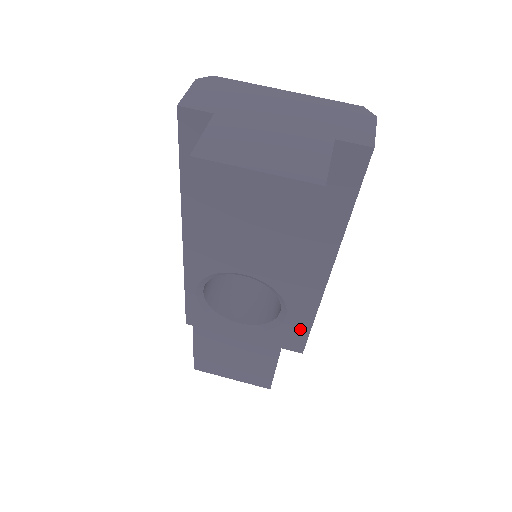
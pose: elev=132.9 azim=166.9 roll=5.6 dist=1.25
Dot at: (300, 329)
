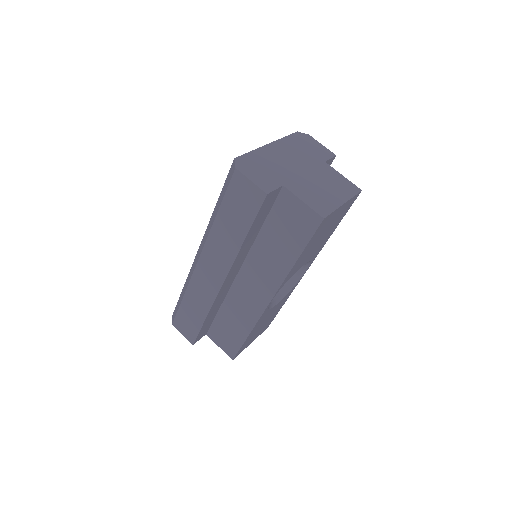
Dot at: occluded
